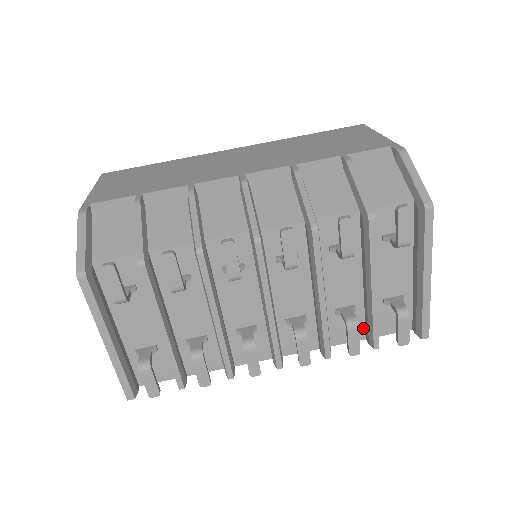
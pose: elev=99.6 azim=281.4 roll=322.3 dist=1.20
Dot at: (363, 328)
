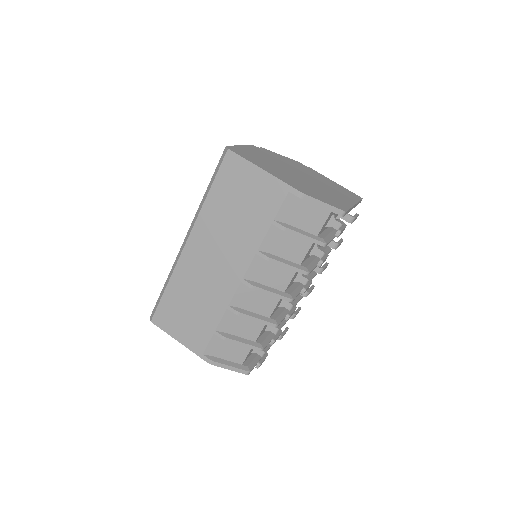
Dot at: occluded
